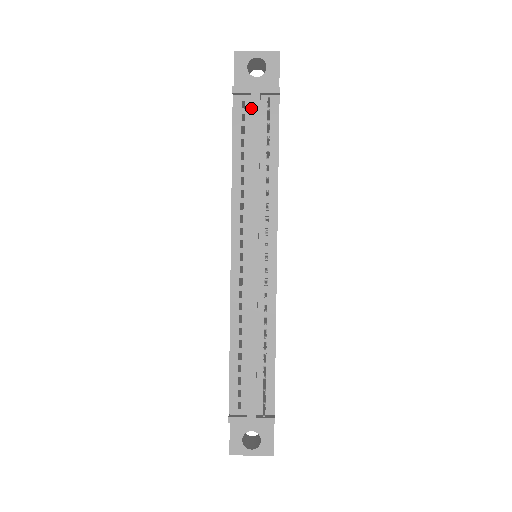
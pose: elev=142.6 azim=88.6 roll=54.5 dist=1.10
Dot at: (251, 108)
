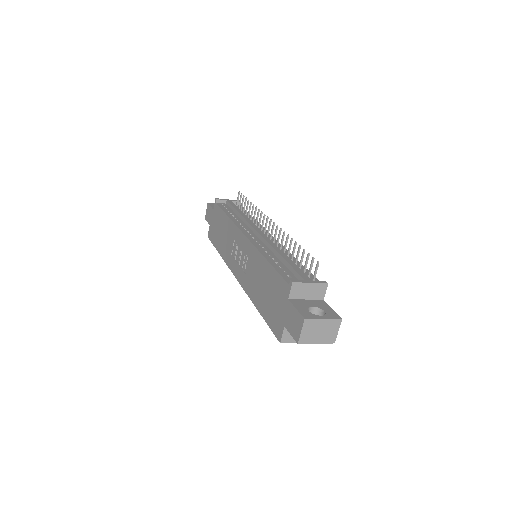
Dot at: (229, 203)
